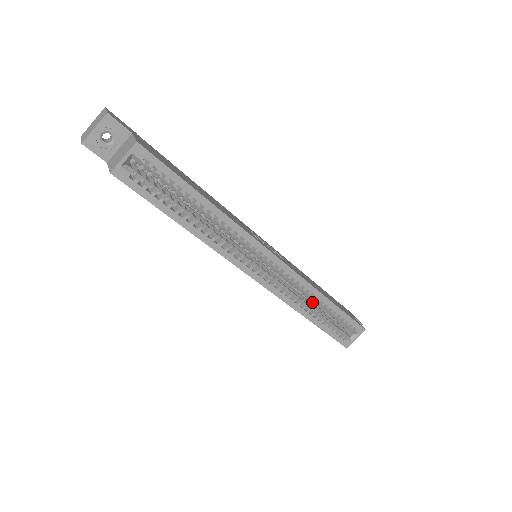
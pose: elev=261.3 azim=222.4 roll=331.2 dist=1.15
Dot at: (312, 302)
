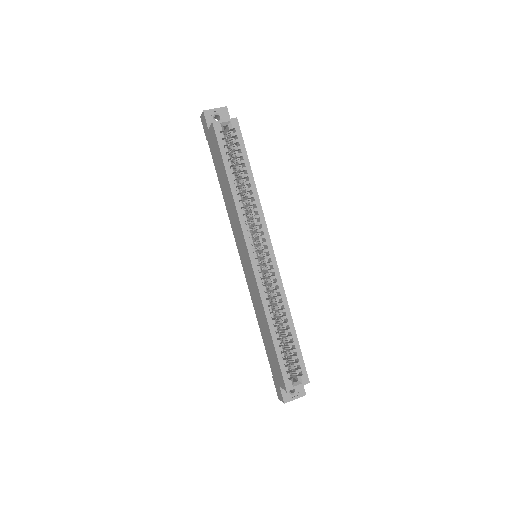
Dot at: occluded
